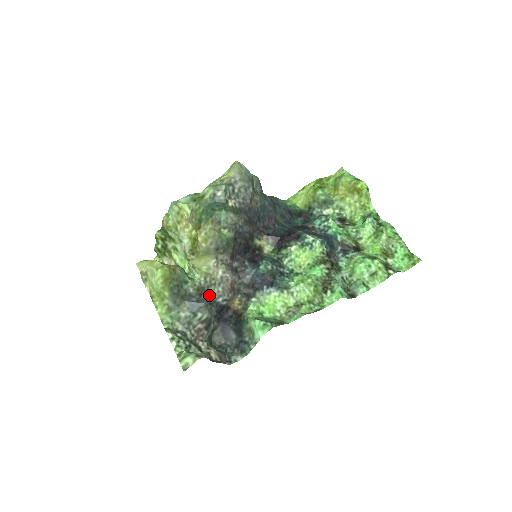
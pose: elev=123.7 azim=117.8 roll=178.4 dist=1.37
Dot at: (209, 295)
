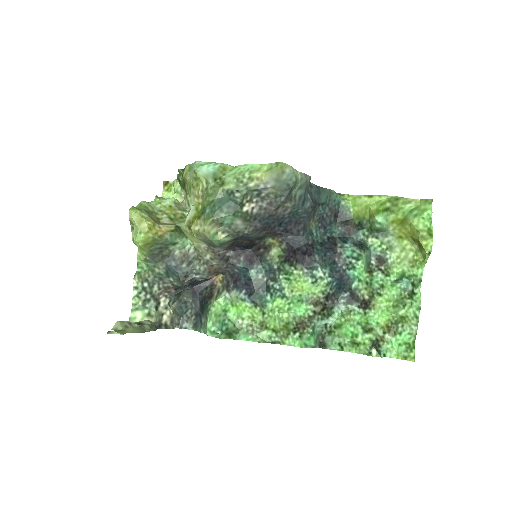
Dot at: (189, 267)
